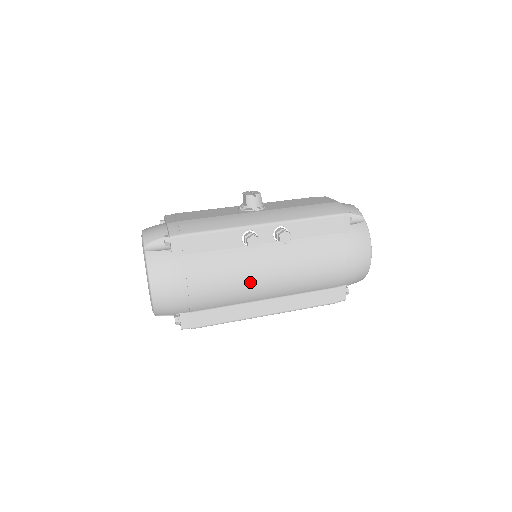
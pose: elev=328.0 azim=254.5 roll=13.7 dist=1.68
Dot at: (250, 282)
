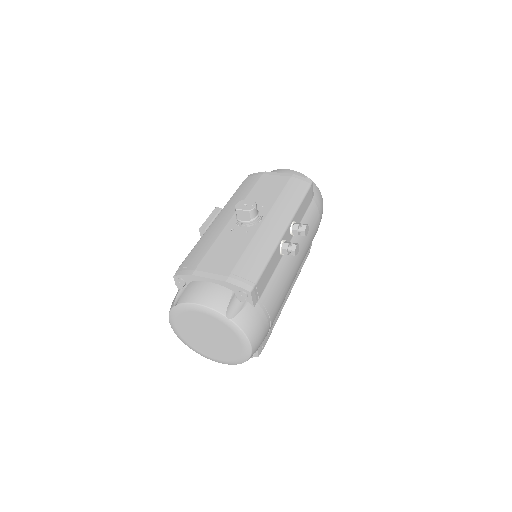
Dot at: (291, 281)
